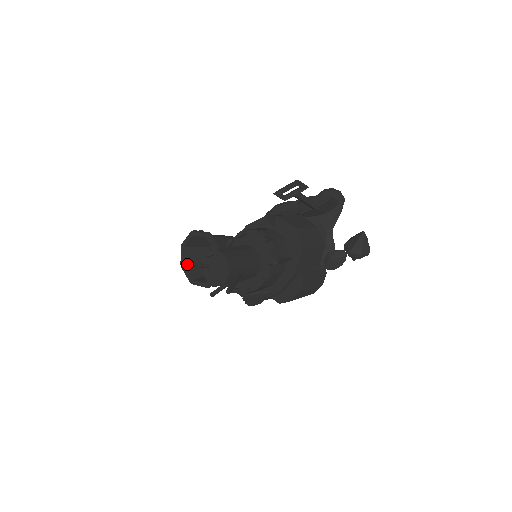
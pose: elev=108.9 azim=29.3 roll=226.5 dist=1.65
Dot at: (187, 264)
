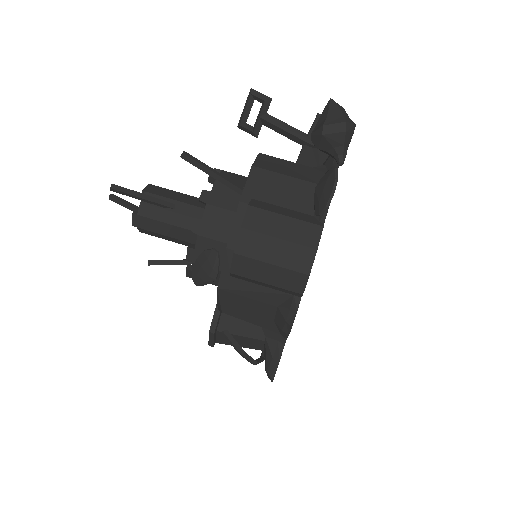
Dot at: (115, 198)
